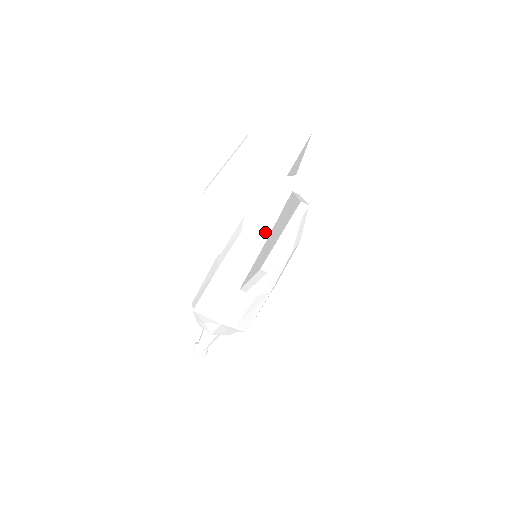
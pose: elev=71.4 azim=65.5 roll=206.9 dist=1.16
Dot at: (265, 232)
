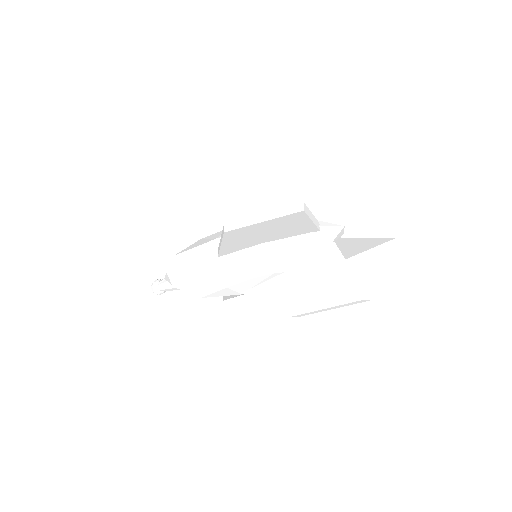
Dot at: (287, 265)
